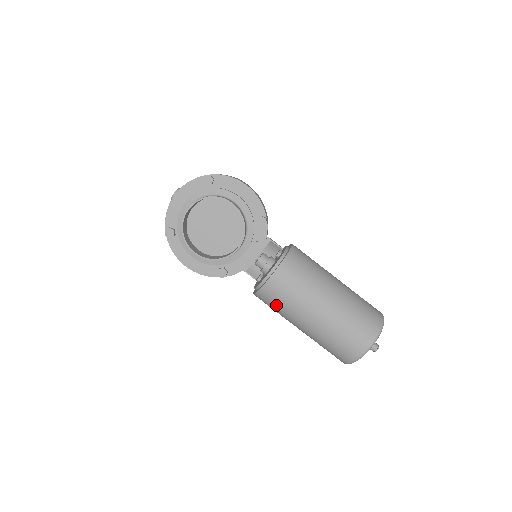
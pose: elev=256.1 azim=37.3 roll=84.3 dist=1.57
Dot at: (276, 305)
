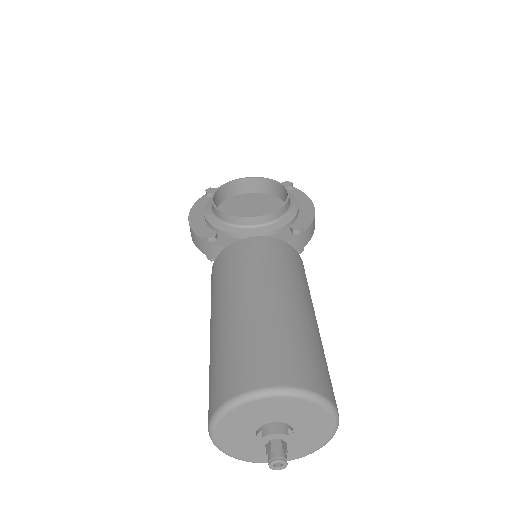
Dot at: (224, 272)
